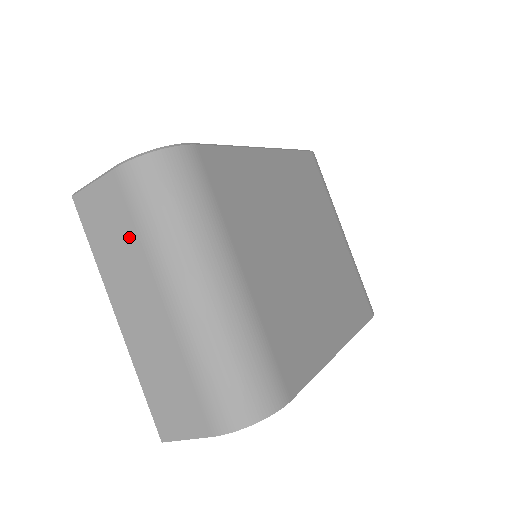
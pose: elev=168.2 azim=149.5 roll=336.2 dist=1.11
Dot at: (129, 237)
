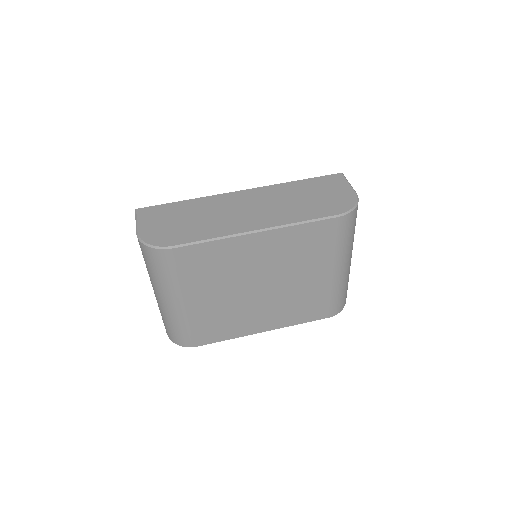
Dot at: occluded
